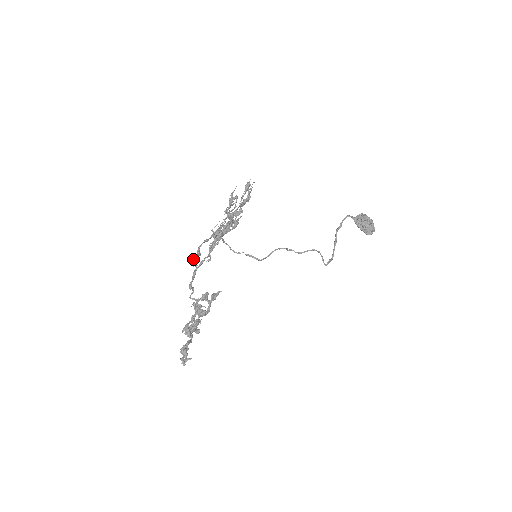
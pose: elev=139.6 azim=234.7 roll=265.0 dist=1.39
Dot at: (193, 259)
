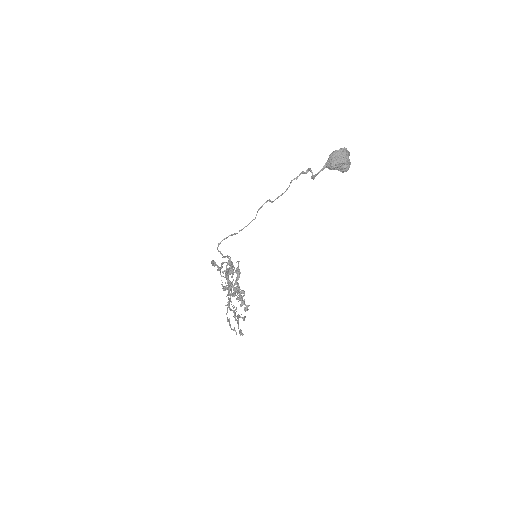
Dot at: occluded
